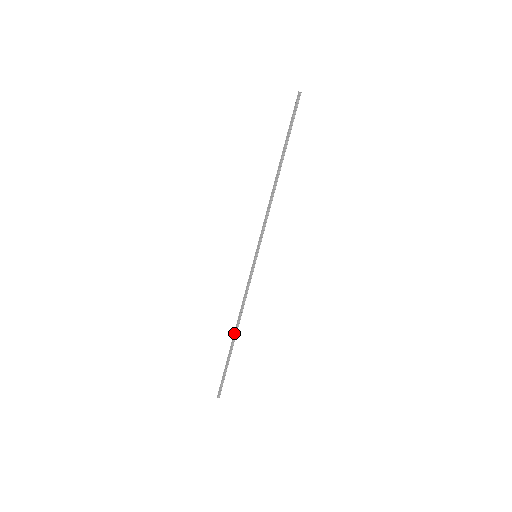
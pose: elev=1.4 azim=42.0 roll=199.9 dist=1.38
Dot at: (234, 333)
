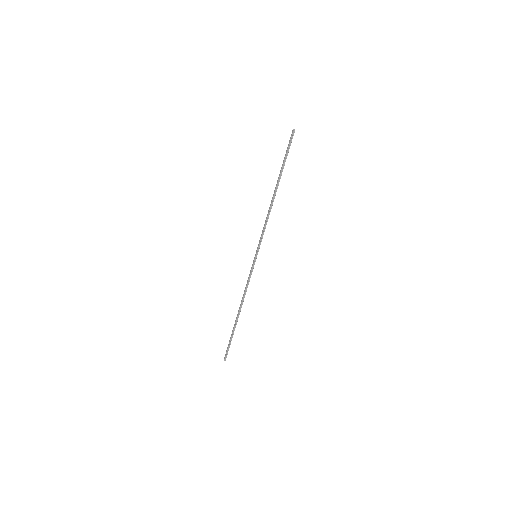
Dot at: (238, 313)
